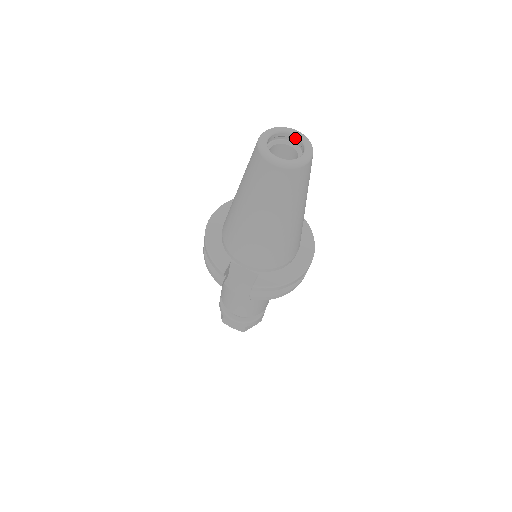
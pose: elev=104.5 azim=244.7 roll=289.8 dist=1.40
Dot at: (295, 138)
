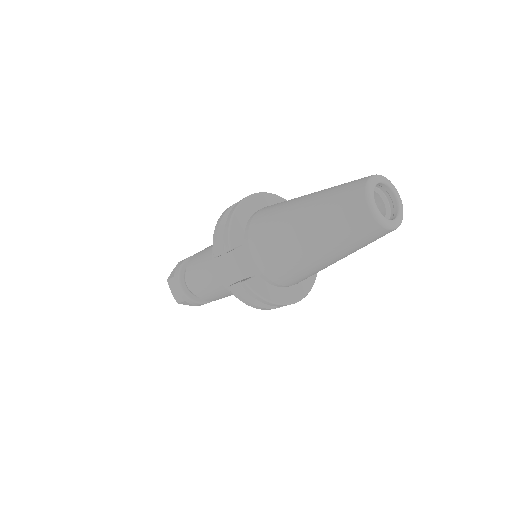
Dot at: (395, 201)
